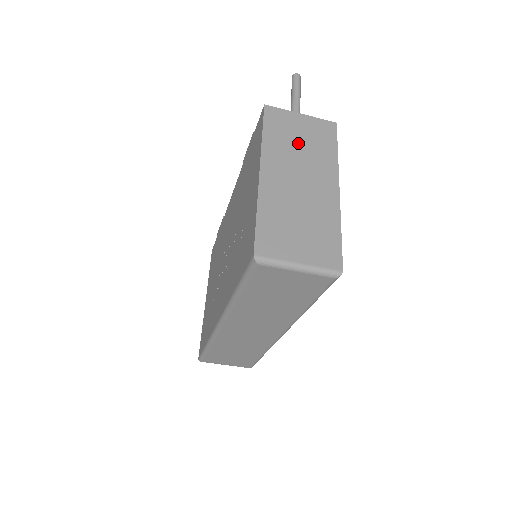
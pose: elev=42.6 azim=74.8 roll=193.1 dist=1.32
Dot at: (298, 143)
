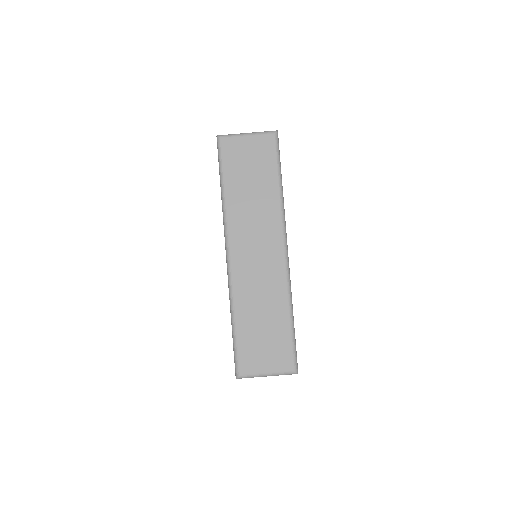
Dot at: occluded
